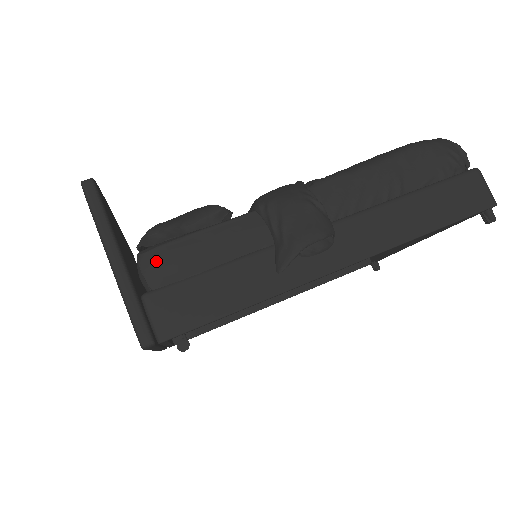
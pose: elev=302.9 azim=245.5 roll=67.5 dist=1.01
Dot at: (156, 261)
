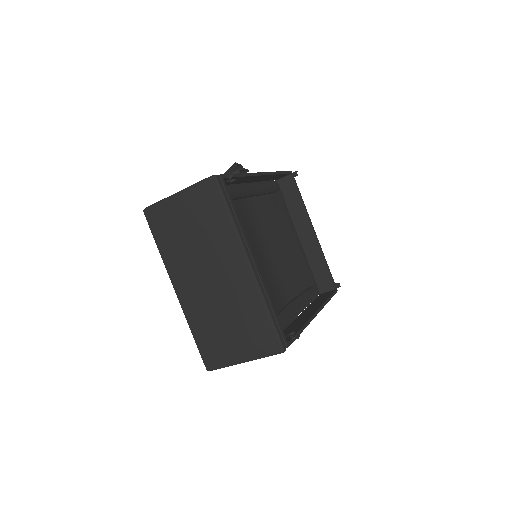
Dot at: occluded
